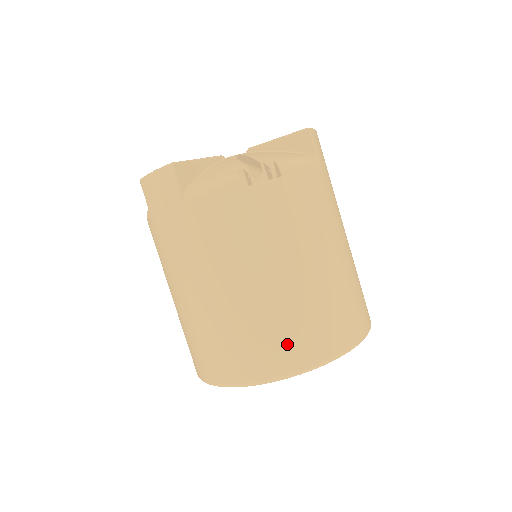
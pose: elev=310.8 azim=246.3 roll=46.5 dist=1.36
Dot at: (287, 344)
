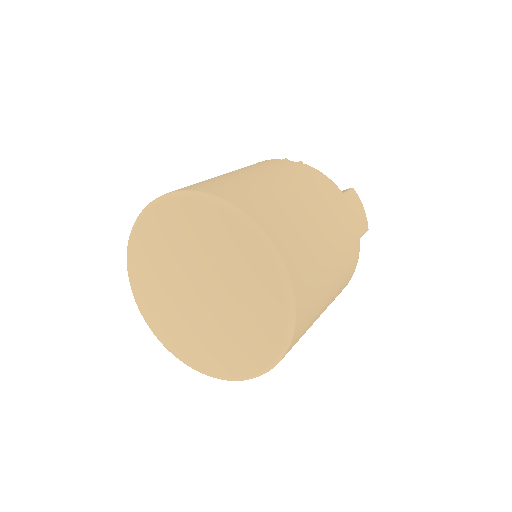
Dot at: (202, 184)
